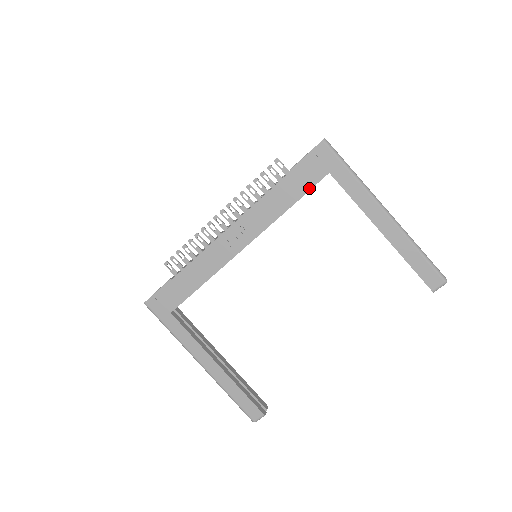
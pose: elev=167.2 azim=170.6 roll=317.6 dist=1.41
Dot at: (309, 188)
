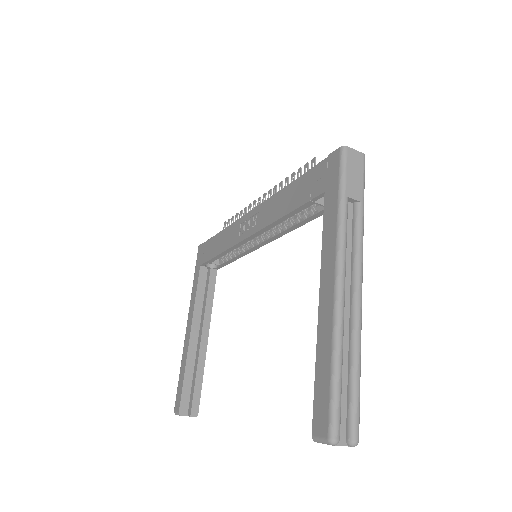
Dot at: (305, 201)
